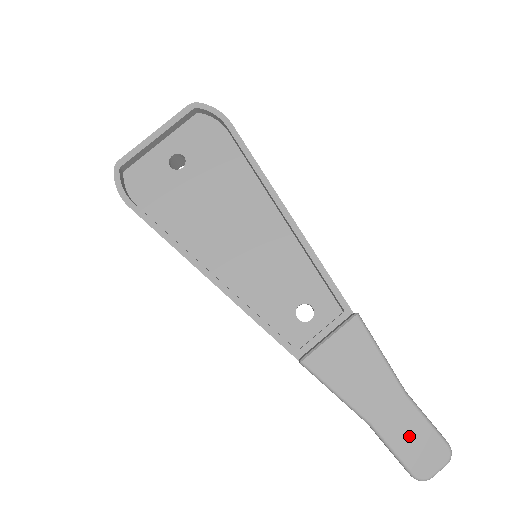
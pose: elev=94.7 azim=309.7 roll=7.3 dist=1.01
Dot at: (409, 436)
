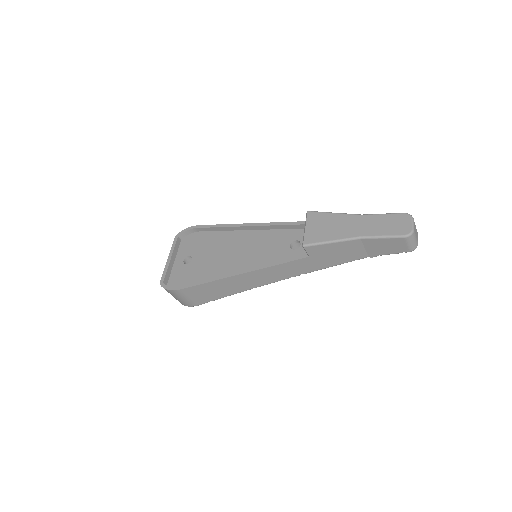
Dot at: (382, 225)
